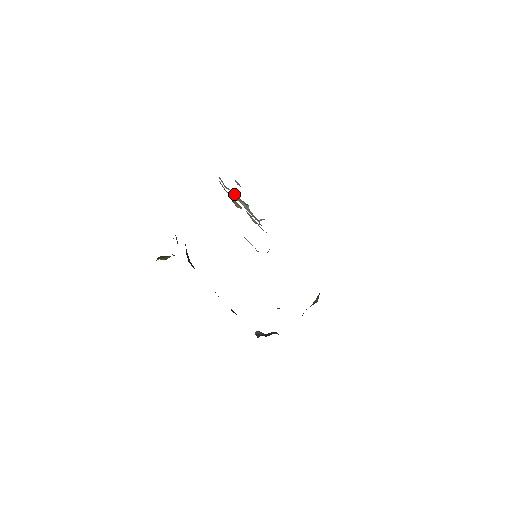
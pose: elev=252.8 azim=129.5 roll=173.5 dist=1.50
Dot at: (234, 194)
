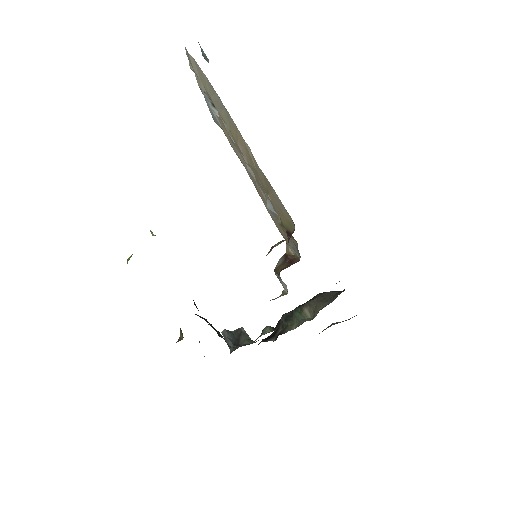
Dot at: occluded
